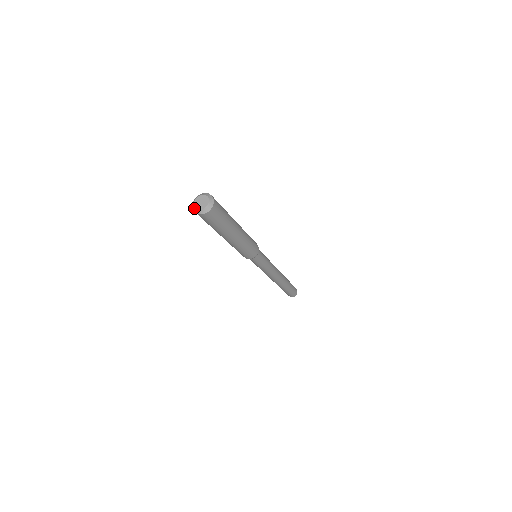
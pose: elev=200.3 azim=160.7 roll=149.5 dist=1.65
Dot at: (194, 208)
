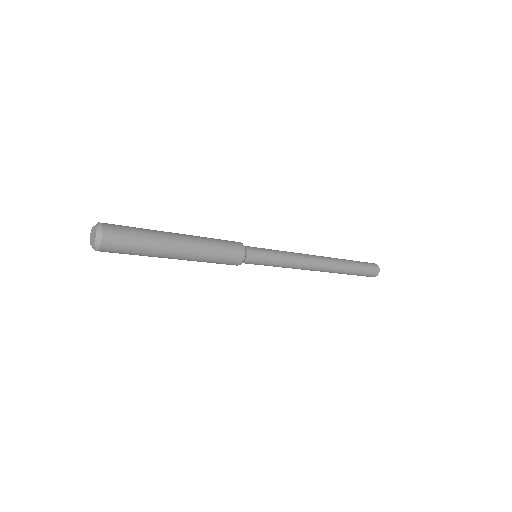
Dot at: (91, 233)
